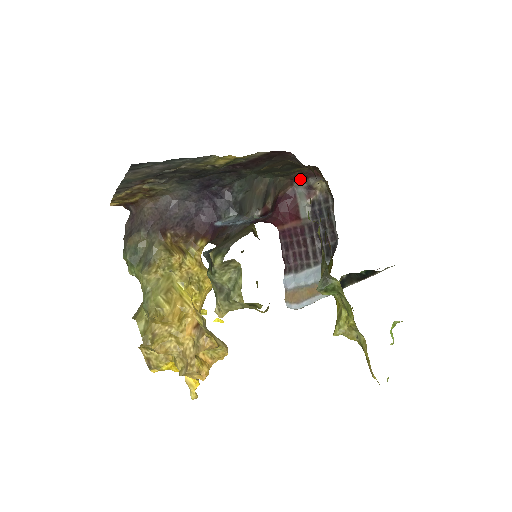
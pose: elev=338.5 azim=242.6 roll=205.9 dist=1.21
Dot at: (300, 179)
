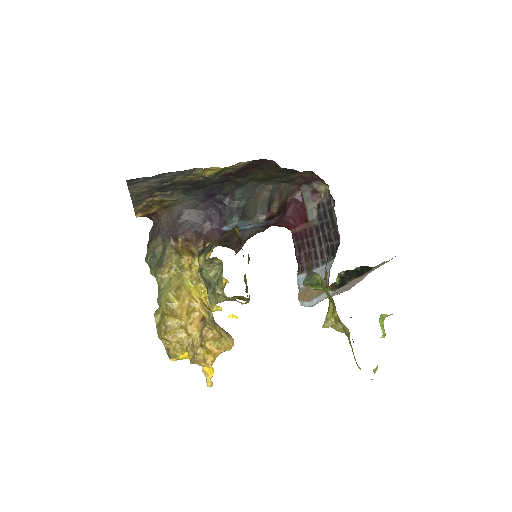
Dot at: (306, 184)
